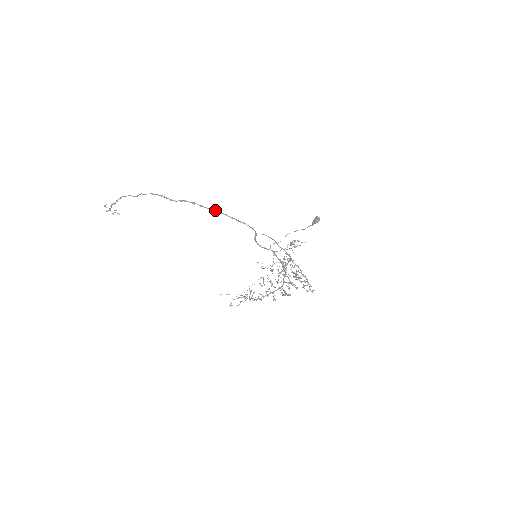
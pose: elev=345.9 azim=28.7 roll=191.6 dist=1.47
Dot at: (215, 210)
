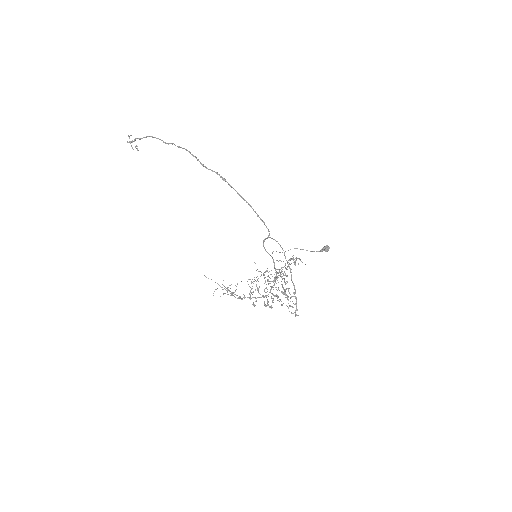
Dot at: occluded
